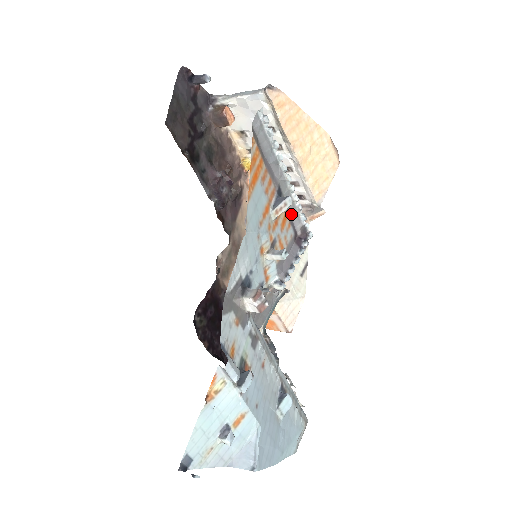
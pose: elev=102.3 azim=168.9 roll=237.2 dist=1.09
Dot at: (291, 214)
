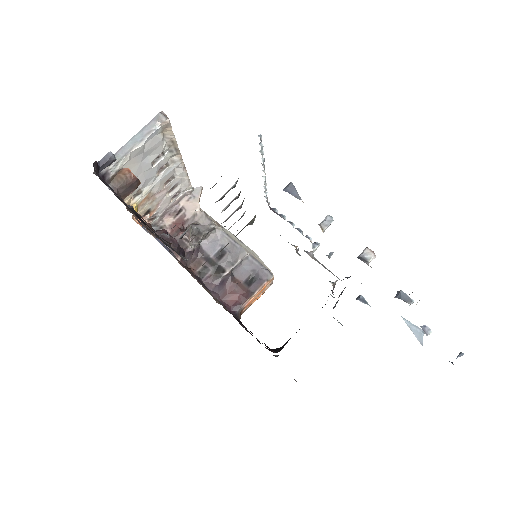
Dot at: occluded
